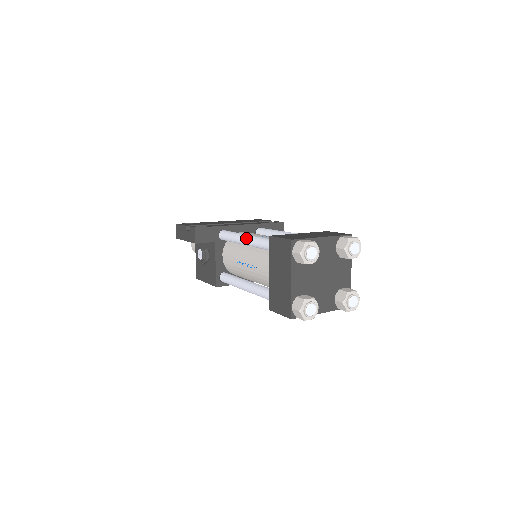
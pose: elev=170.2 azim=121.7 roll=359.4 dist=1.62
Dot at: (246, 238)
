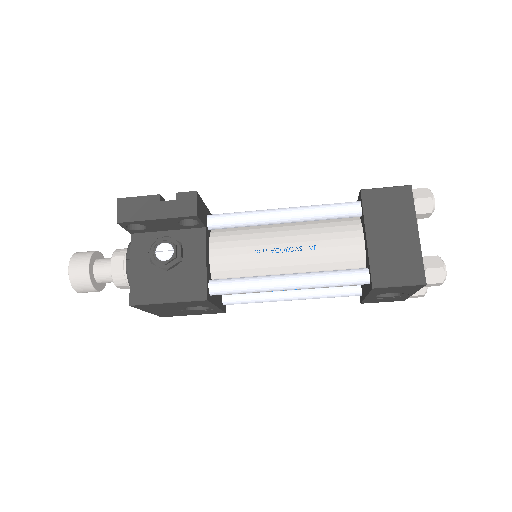
Dot at: (289, 209)
